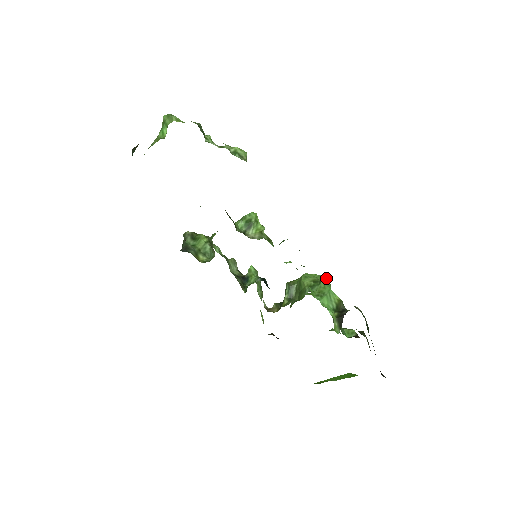
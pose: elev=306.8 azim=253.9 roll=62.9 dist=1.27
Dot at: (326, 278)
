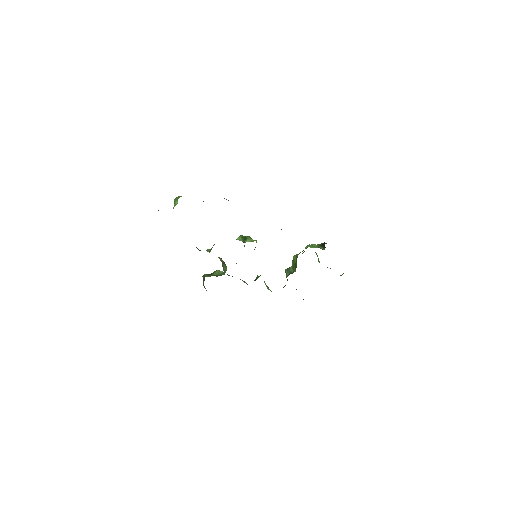
Dot at: occluded
